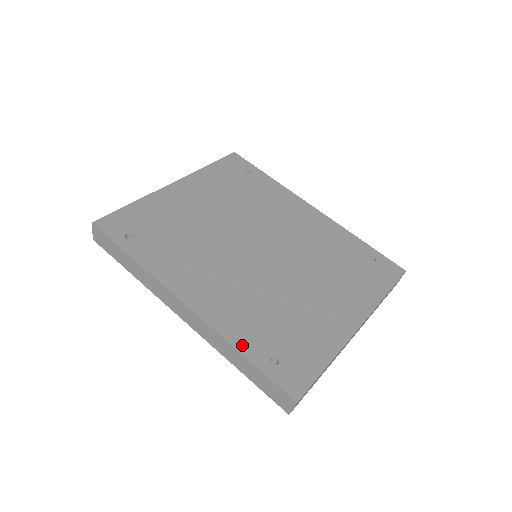
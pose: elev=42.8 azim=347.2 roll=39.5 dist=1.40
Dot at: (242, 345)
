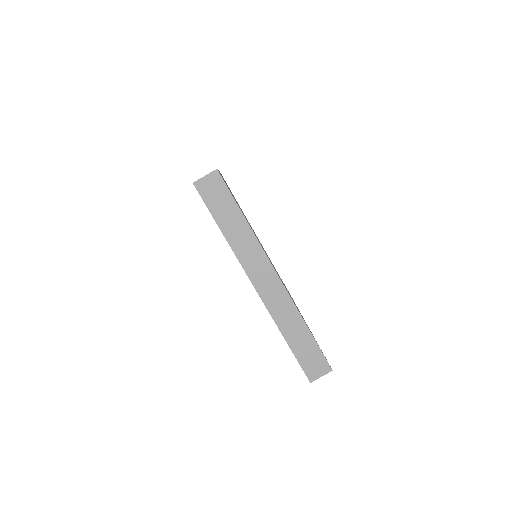
Dot at: occluded
